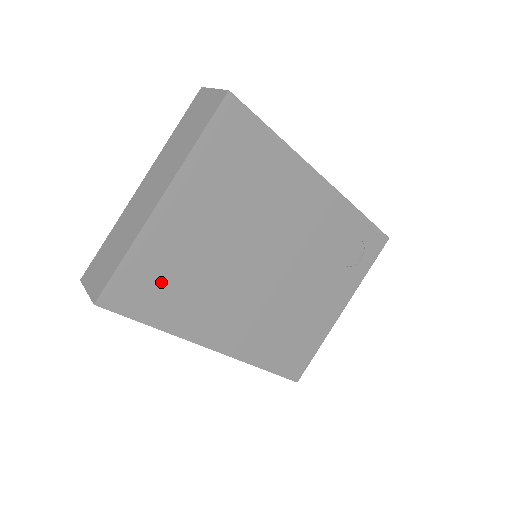
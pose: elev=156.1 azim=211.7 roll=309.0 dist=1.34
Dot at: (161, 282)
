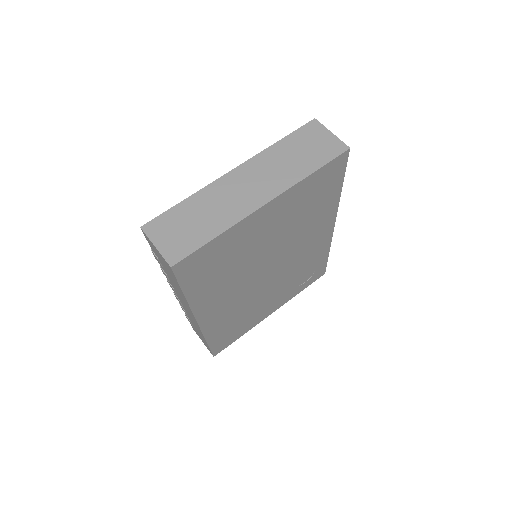
Dot at: (216, 263)
